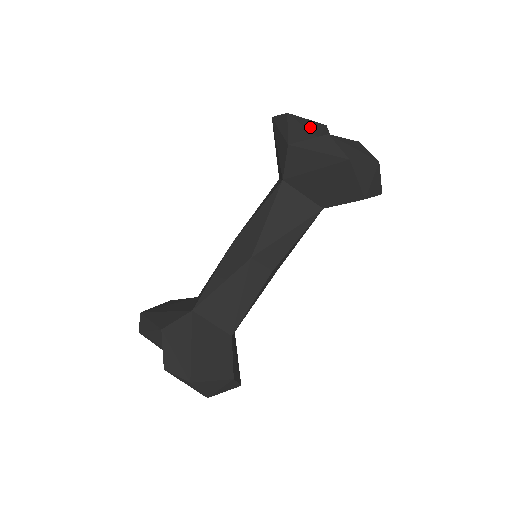
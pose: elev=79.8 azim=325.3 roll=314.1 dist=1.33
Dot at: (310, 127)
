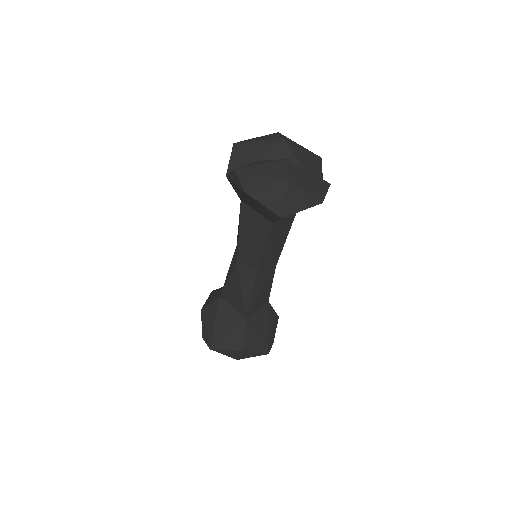
Dot at: (254, 150)
